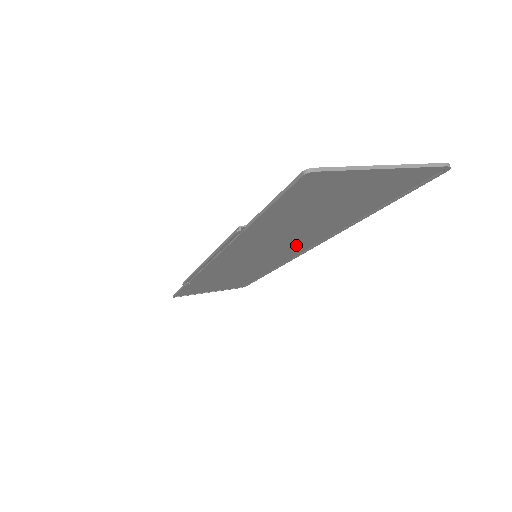
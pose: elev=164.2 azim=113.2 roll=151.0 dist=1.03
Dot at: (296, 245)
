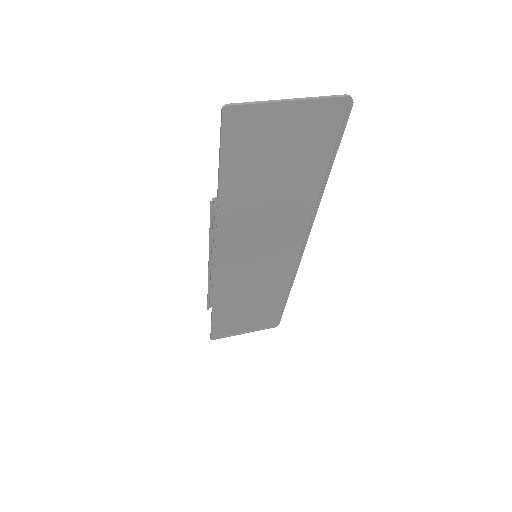
Dot at: (286, 236)
